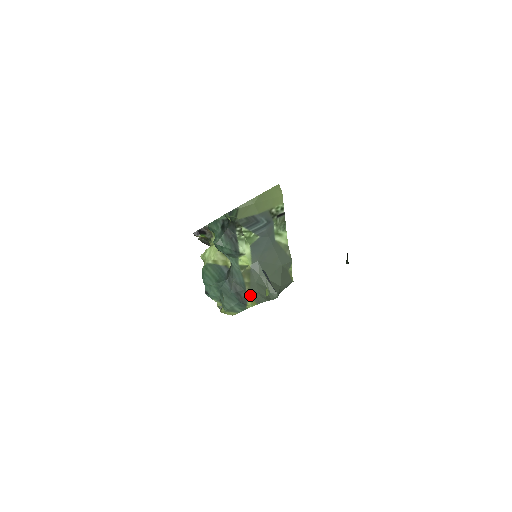
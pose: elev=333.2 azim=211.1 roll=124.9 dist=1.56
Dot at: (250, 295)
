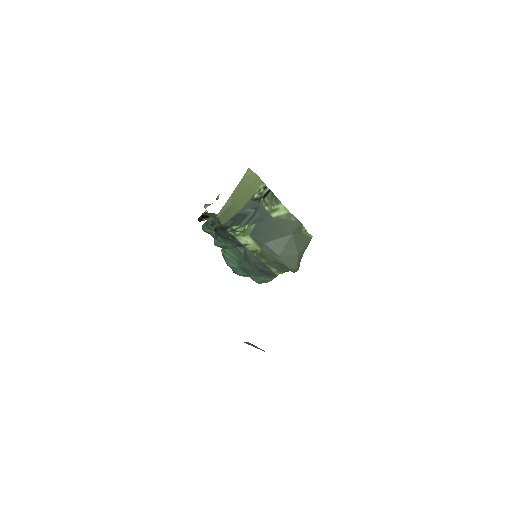
Dot at: (273, 269)
